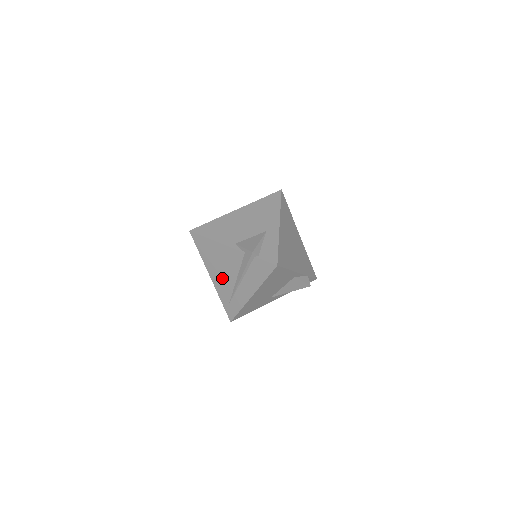
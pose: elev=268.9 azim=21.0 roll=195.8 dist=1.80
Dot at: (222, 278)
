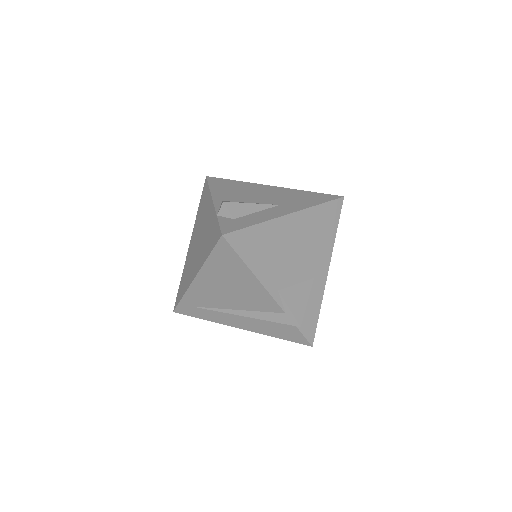
Dot at: (215, 293)
